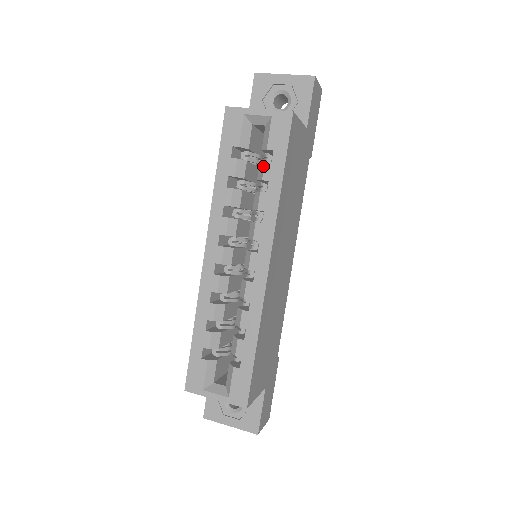
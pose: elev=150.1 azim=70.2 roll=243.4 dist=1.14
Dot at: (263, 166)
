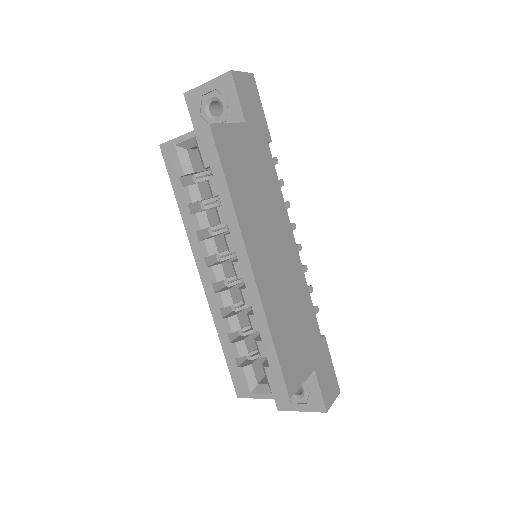
Dot at: (209, 183)
